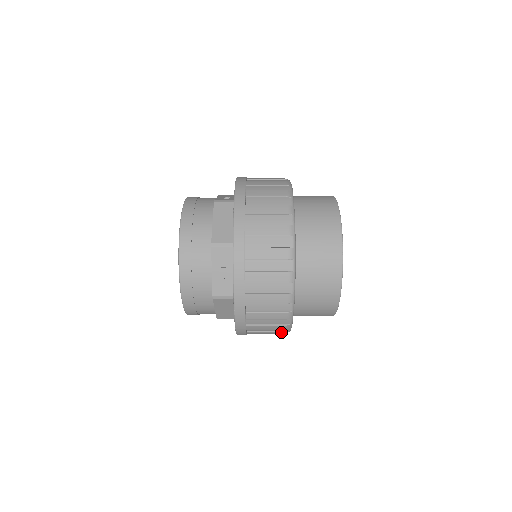
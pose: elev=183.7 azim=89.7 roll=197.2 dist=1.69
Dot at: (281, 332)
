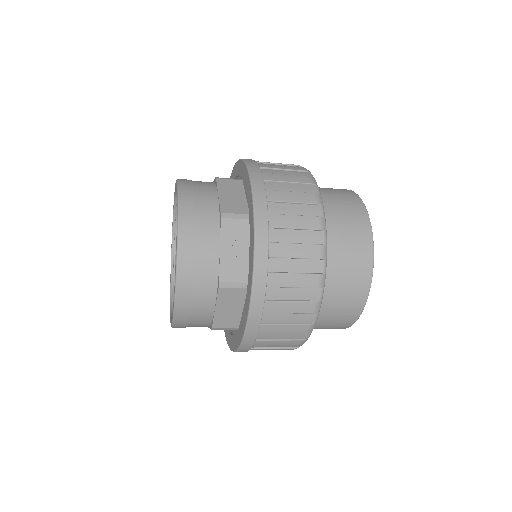
Dot at: (298, 340)
